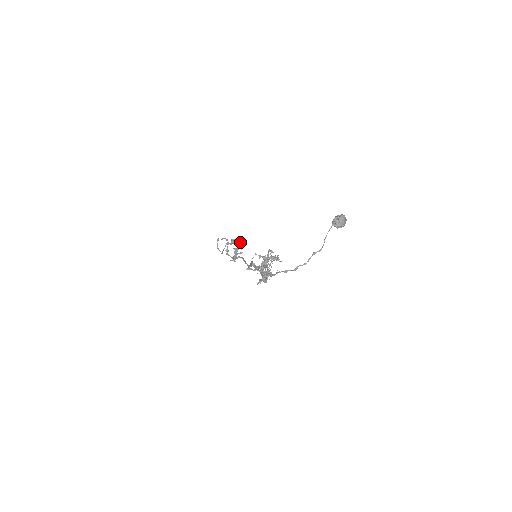
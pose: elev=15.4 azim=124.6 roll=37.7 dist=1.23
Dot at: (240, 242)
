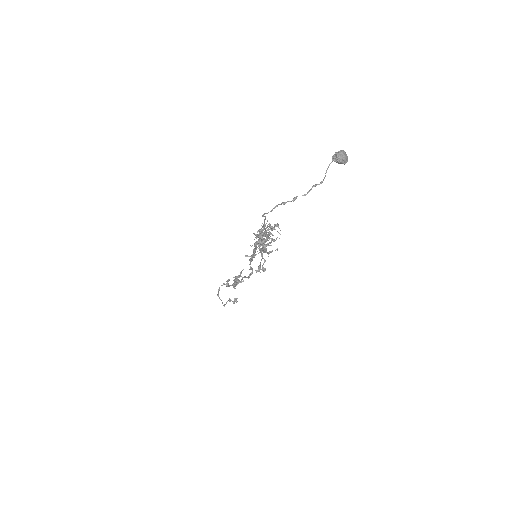
Dot at: (241, 271)
